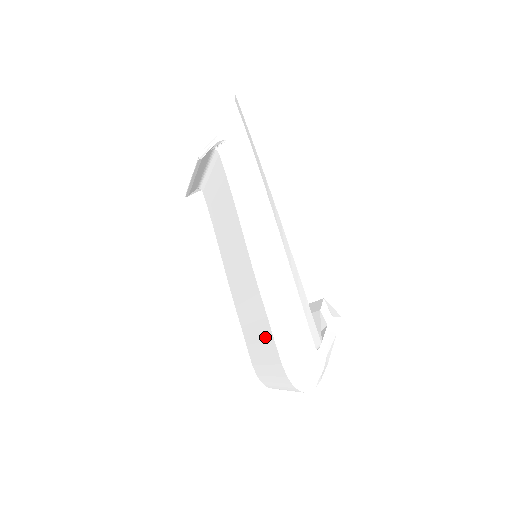
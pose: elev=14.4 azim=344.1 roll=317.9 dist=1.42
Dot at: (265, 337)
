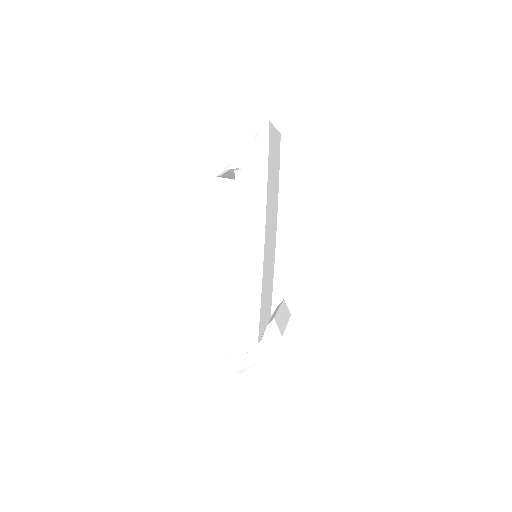
Dot at: occluded
